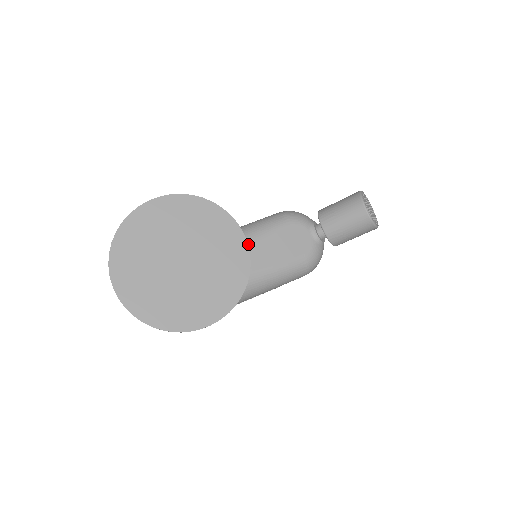
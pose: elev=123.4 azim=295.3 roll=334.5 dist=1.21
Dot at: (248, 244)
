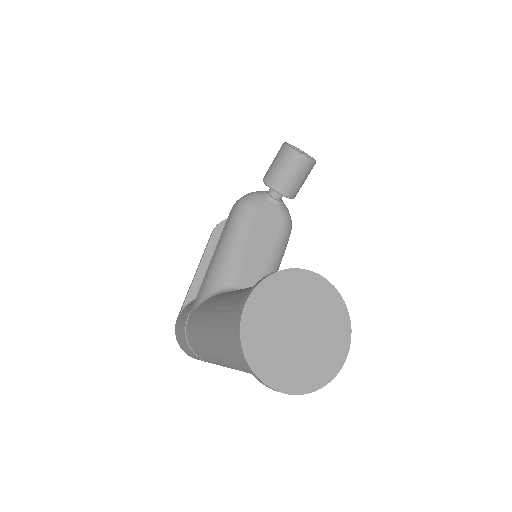
Dot at: (244, 253)
